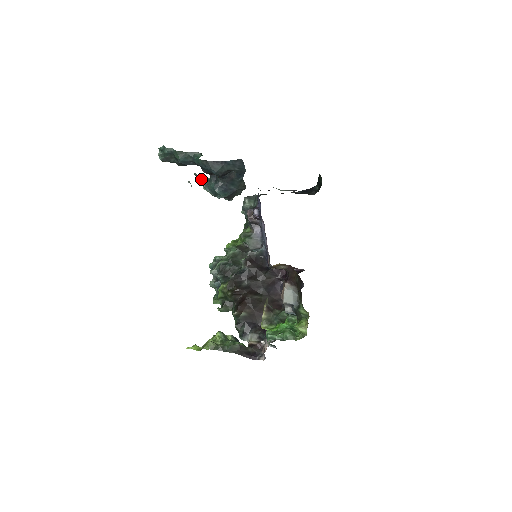
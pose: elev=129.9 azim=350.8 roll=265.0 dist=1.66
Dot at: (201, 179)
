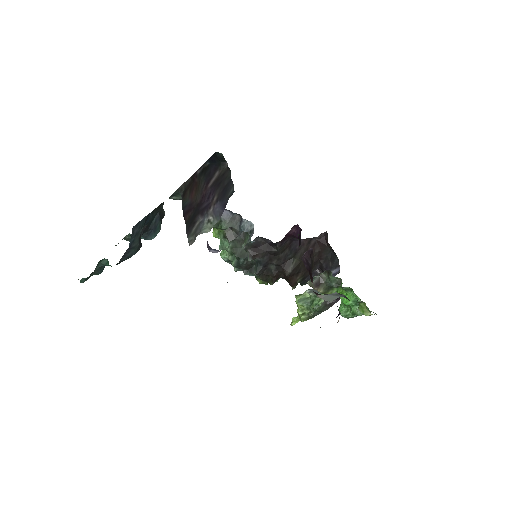
Dot at: occluded
